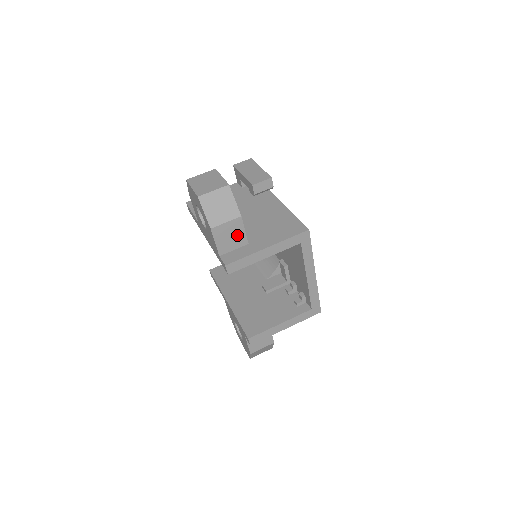
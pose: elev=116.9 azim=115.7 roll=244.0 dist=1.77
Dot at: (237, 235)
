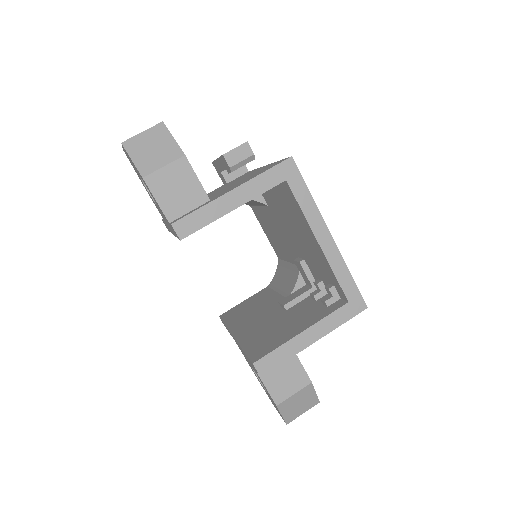
Dot at: (188, 187)
